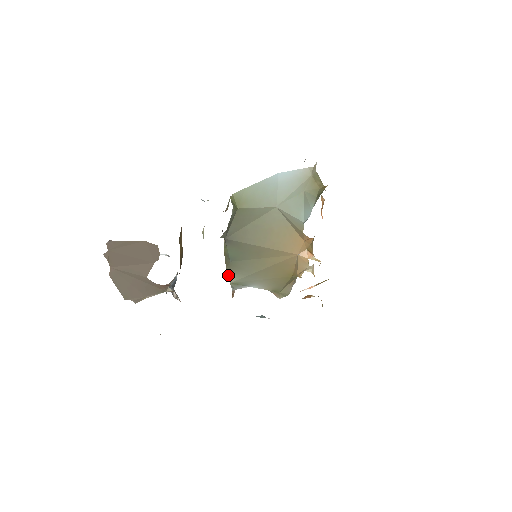
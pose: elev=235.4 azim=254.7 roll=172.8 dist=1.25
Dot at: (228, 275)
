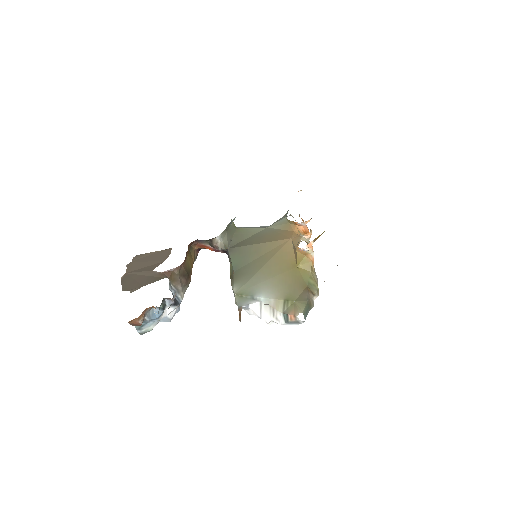
Dot at: (233, 288)
